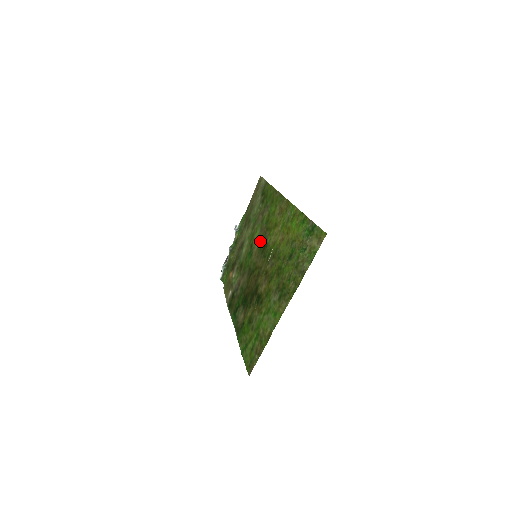
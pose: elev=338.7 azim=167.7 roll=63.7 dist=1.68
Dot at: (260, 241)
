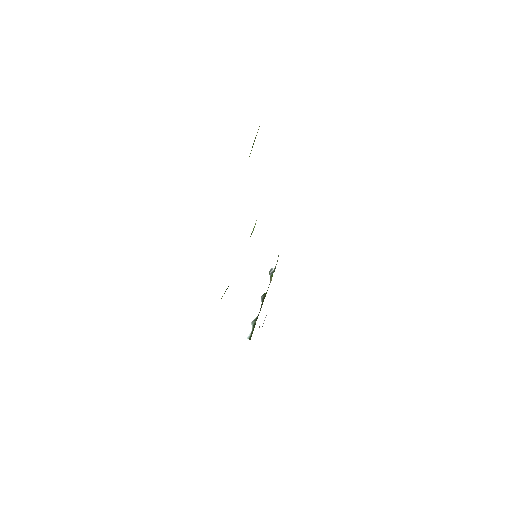
Dot at: occluded
